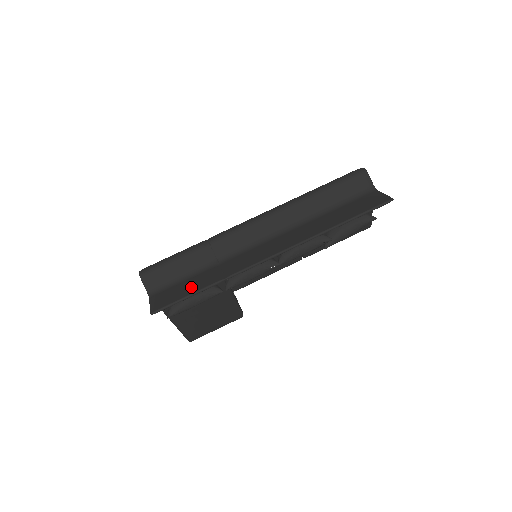
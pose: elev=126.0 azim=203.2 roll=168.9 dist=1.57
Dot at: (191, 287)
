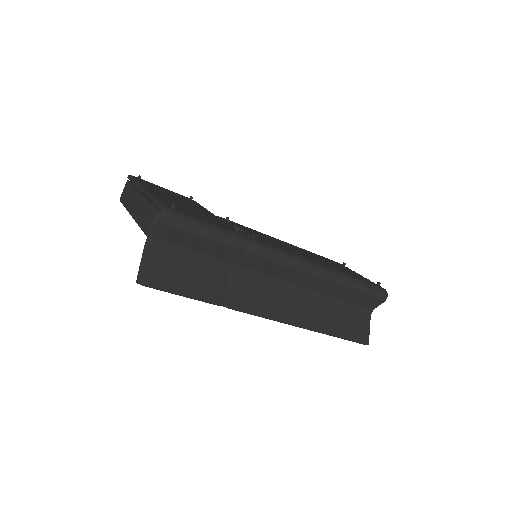
Dot at: (192, 282)
